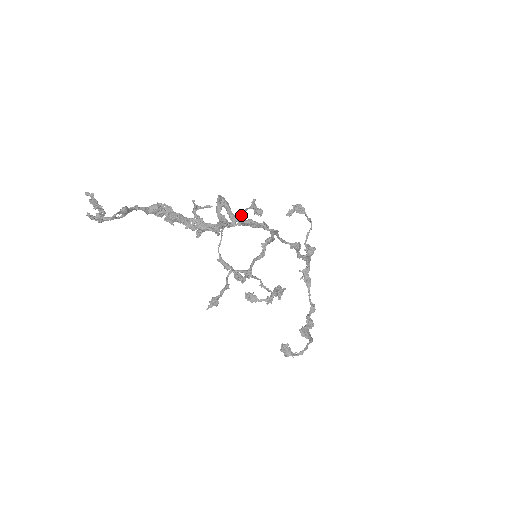
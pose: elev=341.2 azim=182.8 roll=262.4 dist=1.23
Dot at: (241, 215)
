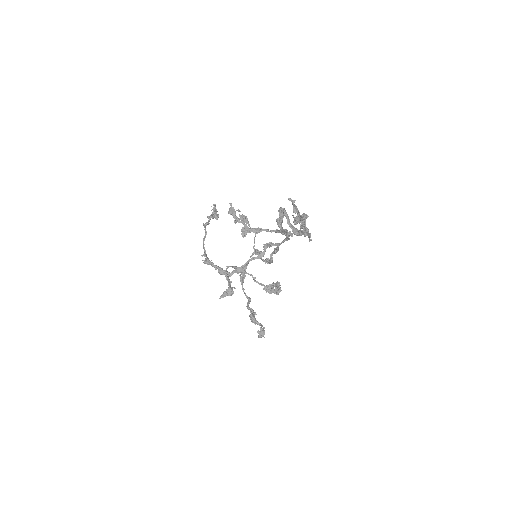
Dot at: (211, 217)
